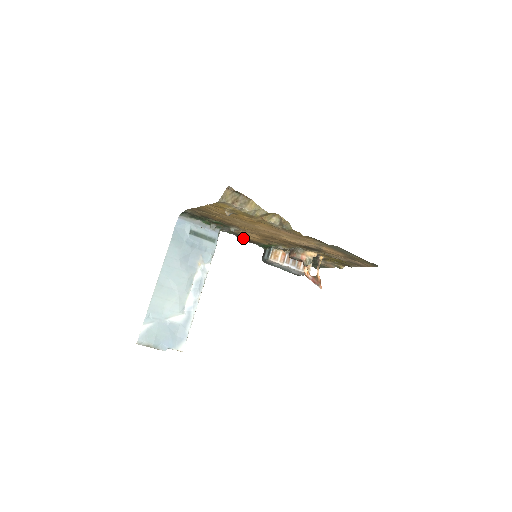
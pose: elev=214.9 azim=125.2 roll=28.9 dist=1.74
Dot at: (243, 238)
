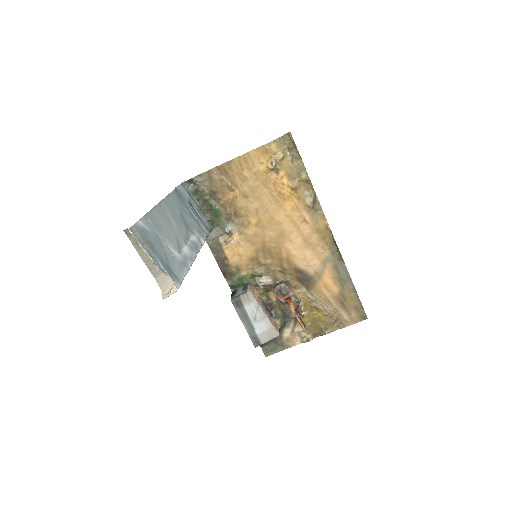
Dot at: (221, 260)
